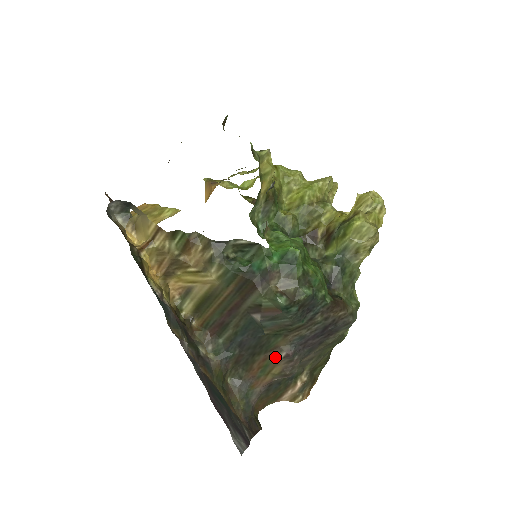
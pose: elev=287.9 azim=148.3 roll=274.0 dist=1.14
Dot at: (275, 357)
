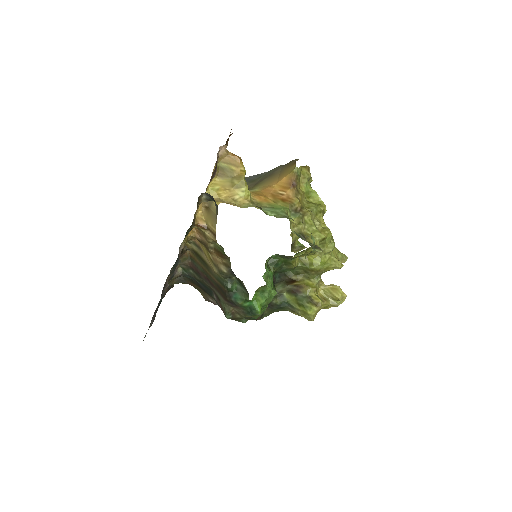
Dot at: (207, 296)
